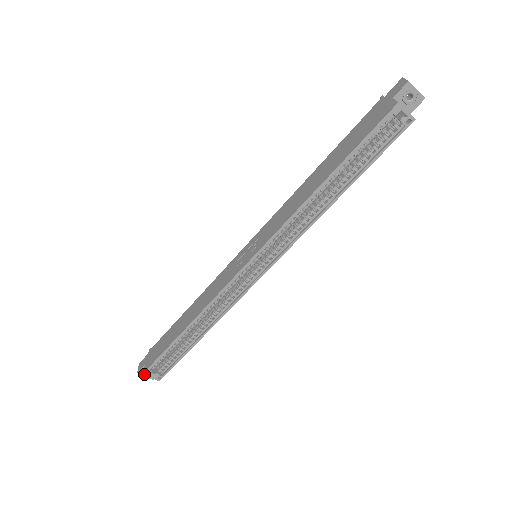
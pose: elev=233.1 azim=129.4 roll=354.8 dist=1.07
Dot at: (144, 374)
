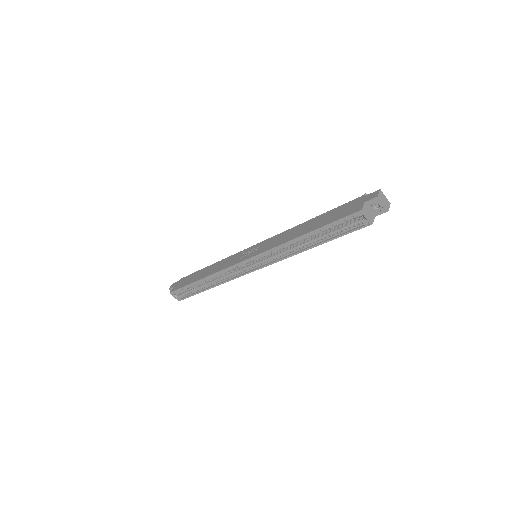
Dot at: (170, 293)
